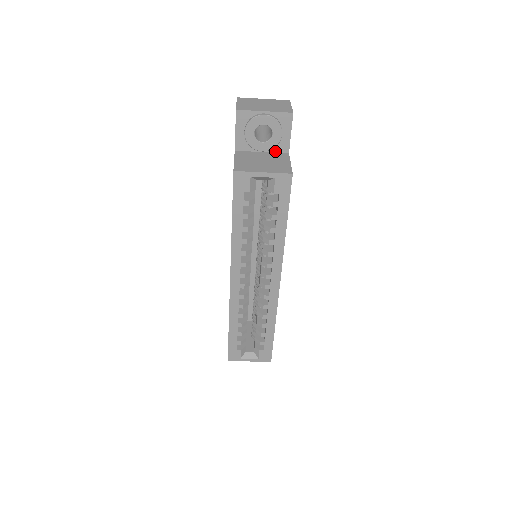
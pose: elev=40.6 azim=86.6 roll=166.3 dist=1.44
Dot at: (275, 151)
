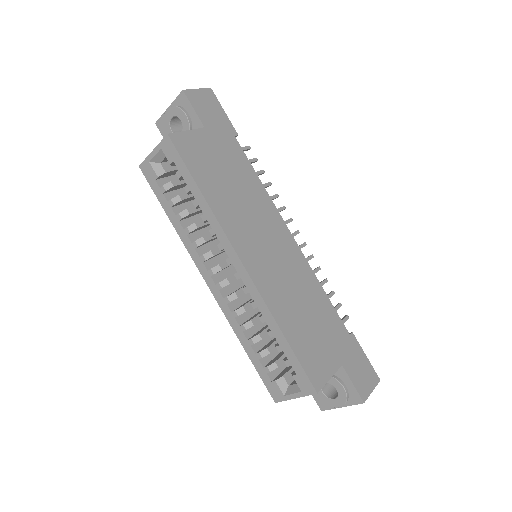
Dot at: occluded
